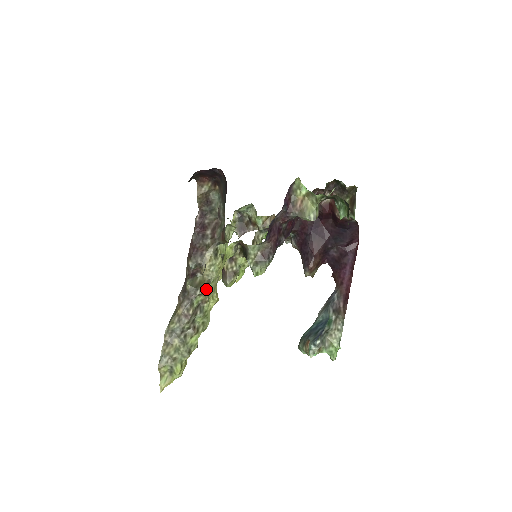
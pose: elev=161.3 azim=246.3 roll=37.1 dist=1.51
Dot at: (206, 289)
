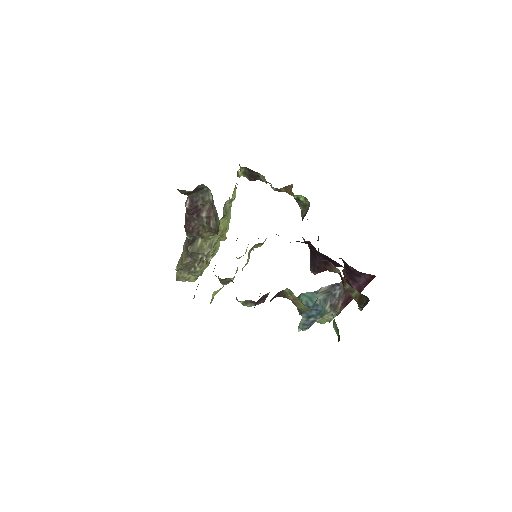
Dot at: occluded
